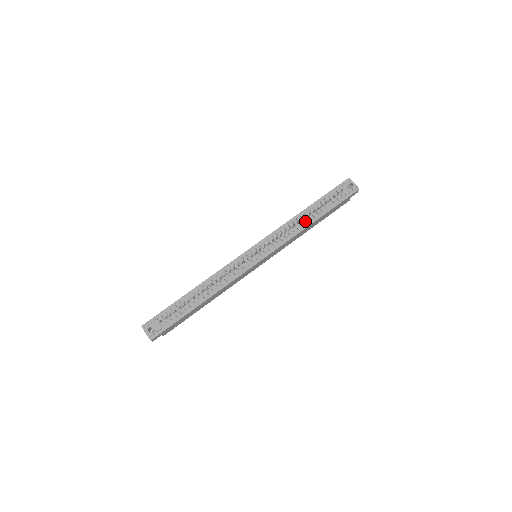
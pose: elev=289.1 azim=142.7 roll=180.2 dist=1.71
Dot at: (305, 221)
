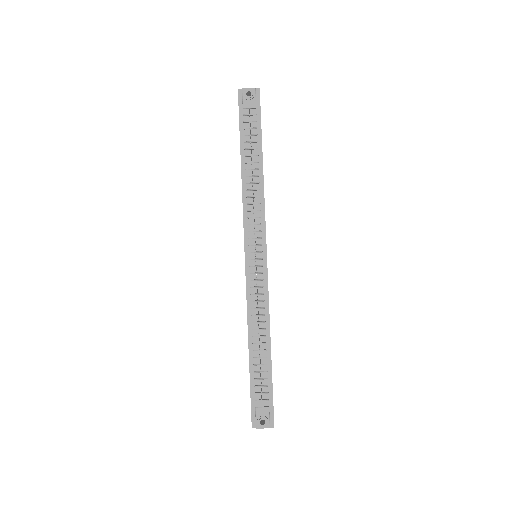
Dot at: (255, 176)
